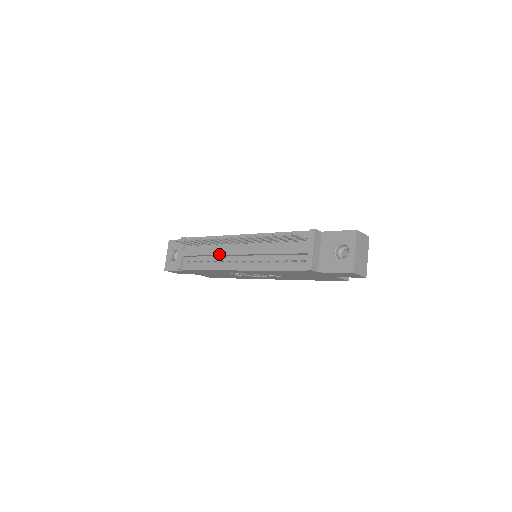
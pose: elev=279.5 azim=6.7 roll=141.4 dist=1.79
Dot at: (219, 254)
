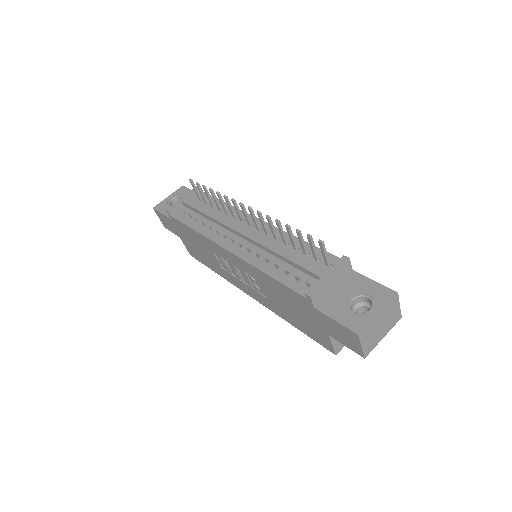
Dot at: (221, 221)
